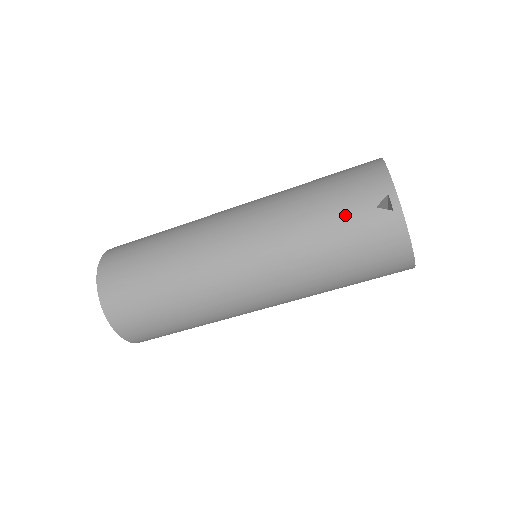
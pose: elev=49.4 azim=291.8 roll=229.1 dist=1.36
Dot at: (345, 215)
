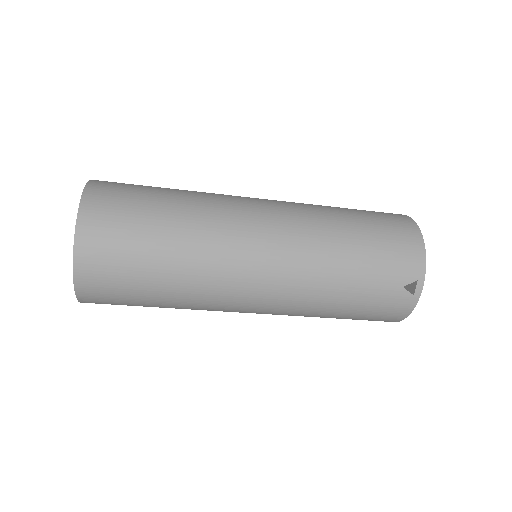
Dot at: (376, 283)
